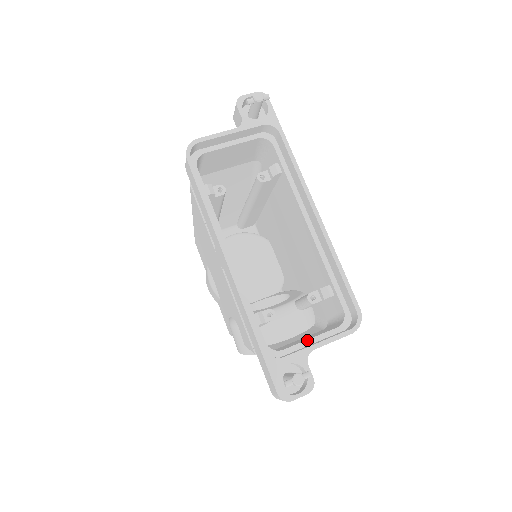
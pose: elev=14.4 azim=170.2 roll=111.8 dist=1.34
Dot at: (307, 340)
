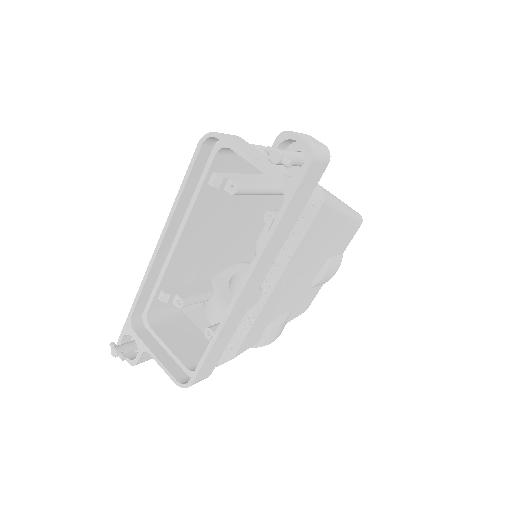
Dot at: (166, 345)
